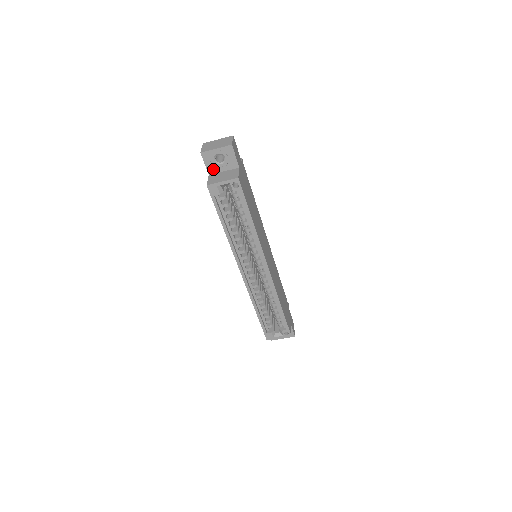
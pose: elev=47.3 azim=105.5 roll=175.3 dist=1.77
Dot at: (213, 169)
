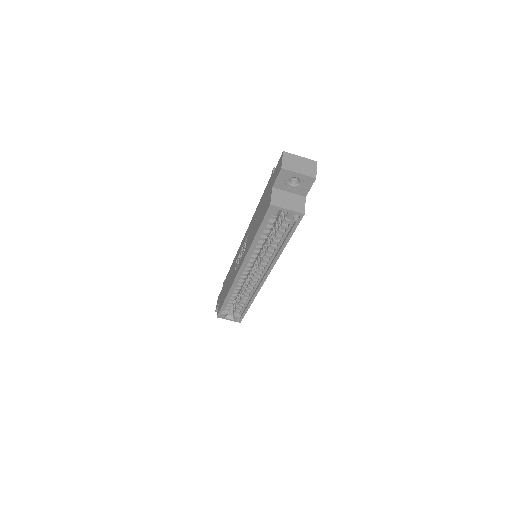
Dot at: (281, 185)
